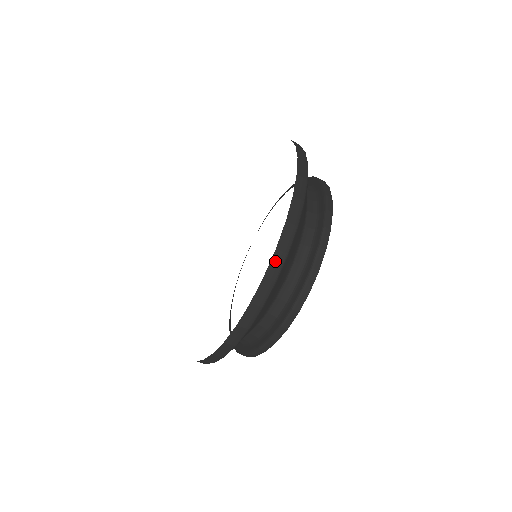
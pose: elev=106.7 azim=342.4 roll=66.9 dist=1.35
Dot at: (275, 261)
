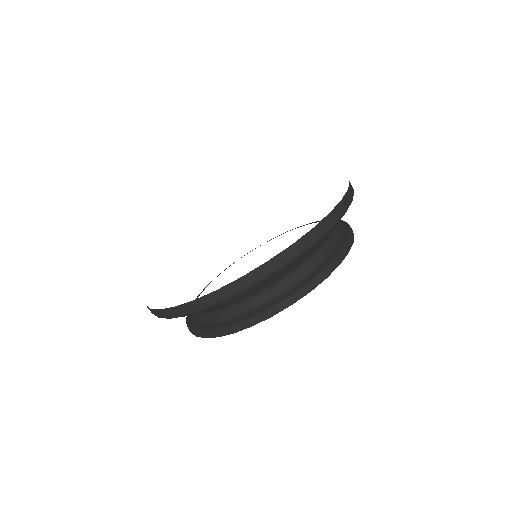
Dot at: (260, 270)
